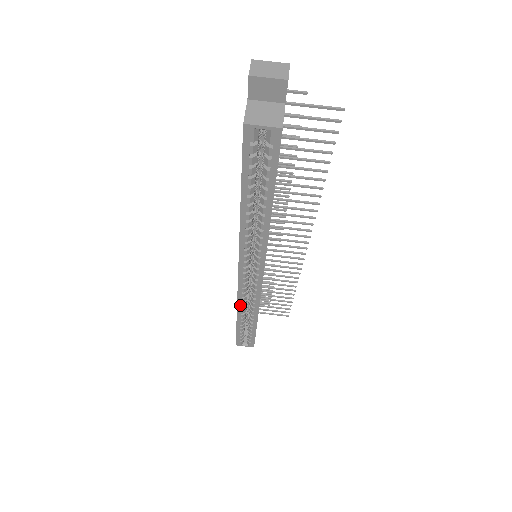
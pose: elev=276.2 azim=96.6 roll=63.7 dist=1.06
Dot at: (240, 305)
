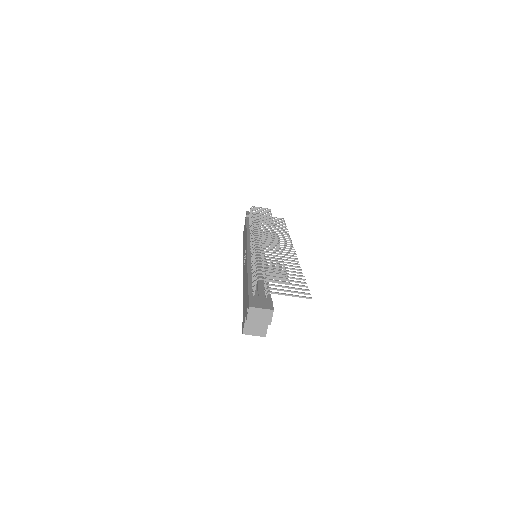
Dot at: occluded
